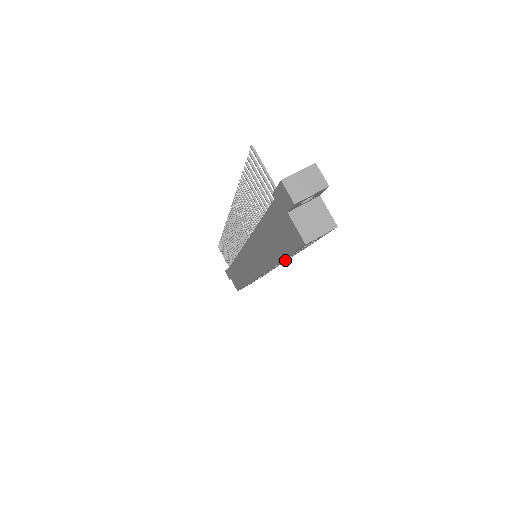
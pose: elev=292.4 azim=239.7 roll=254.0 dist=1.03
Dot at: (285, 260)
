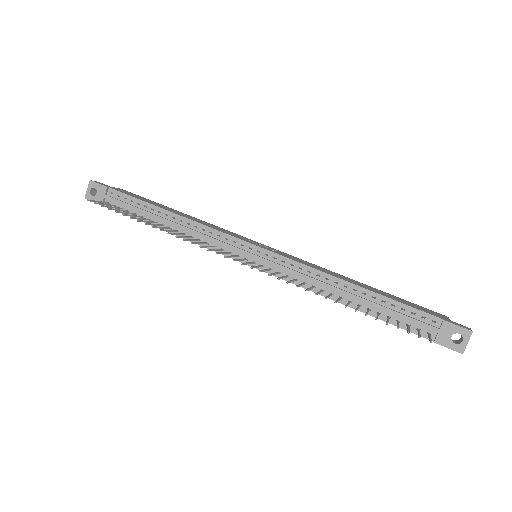
Dot at: occluded
